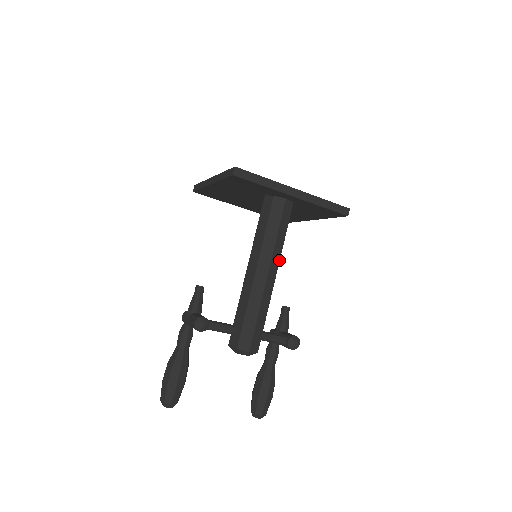
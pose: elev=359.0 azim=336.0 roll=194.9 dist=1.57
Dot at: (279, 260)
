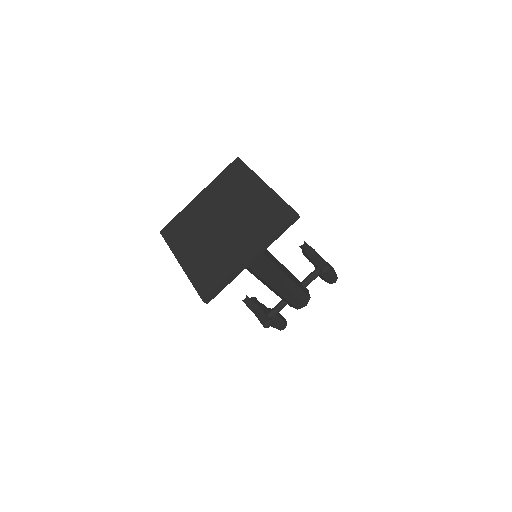
Dot at: (277, 267)
